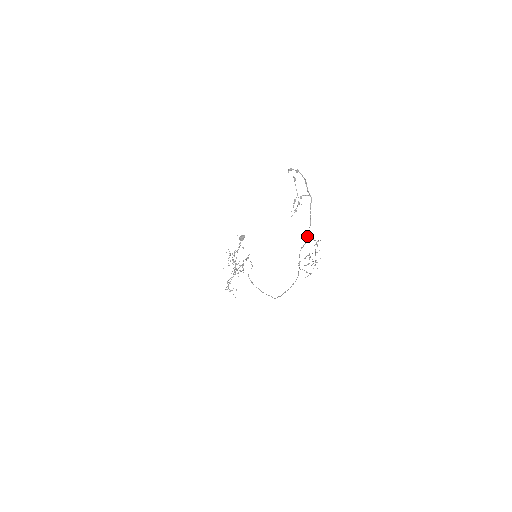
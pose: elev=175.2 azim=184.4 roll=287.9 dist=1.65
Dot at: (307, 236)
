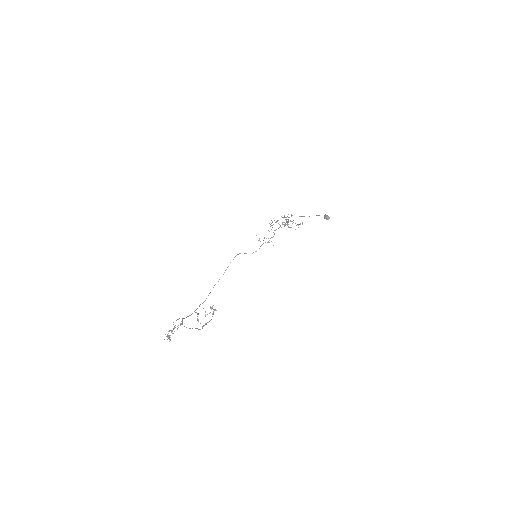
Dot at: occluded
